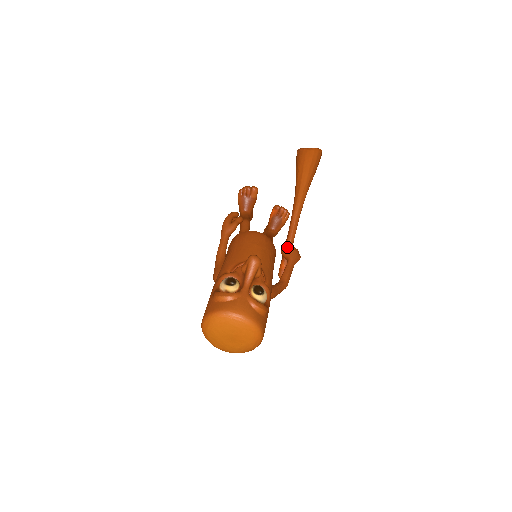
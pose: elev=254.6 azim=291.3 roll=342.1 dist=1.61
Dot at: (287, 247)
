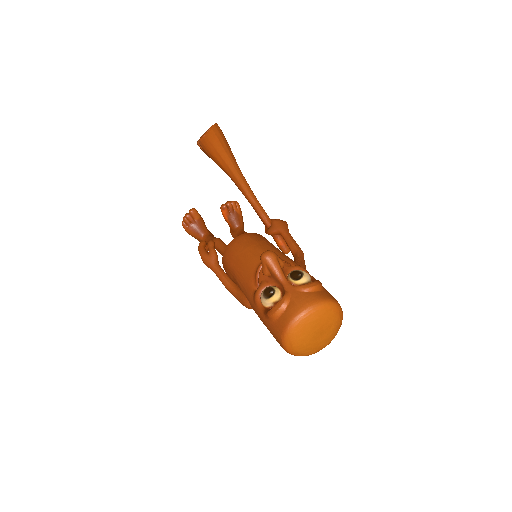
Dot at: (268, 225)
